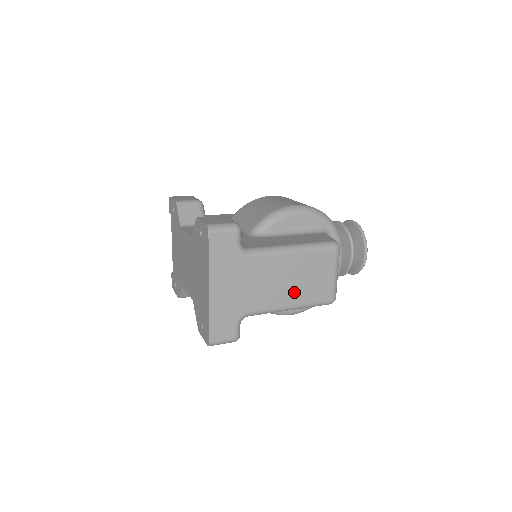
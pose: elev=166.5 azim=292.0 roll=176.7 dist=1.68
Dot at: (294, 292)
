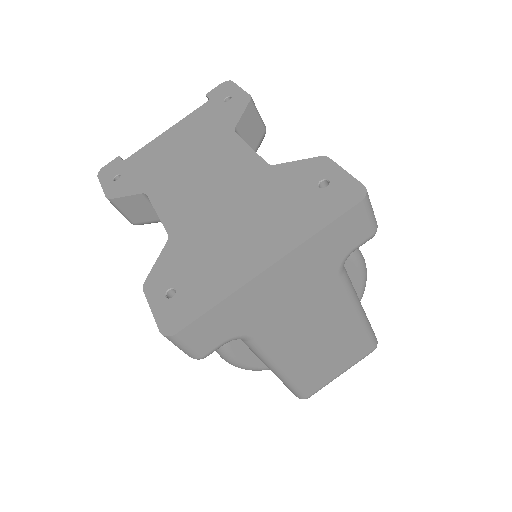
Dot at: (305, 358)
